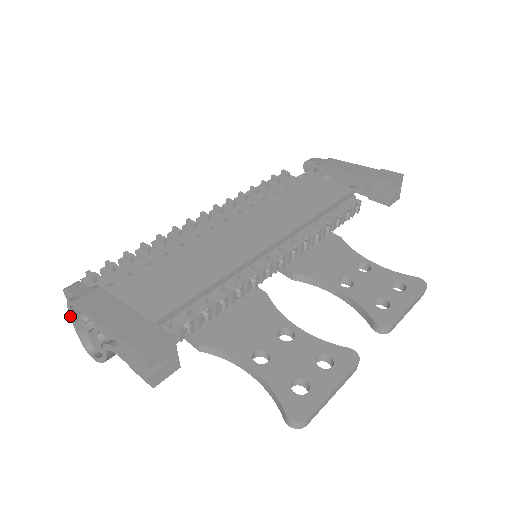
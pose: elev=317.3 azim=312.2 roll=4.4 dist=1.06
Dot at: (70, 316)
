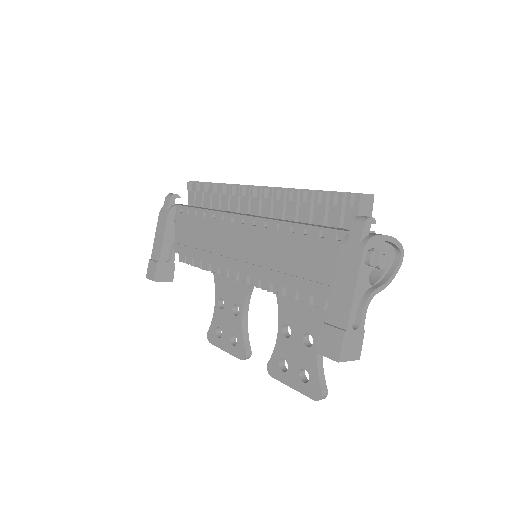
Dot at: occluded
